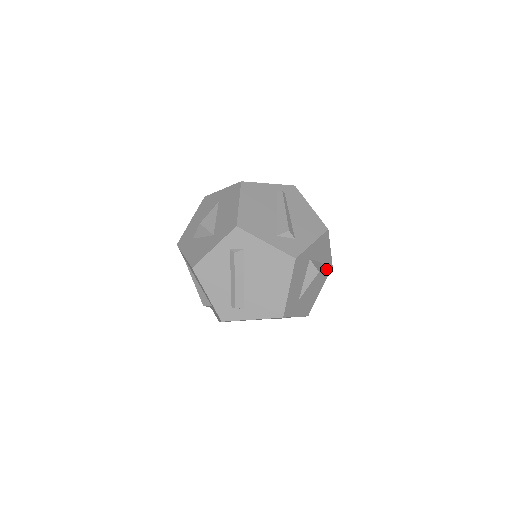
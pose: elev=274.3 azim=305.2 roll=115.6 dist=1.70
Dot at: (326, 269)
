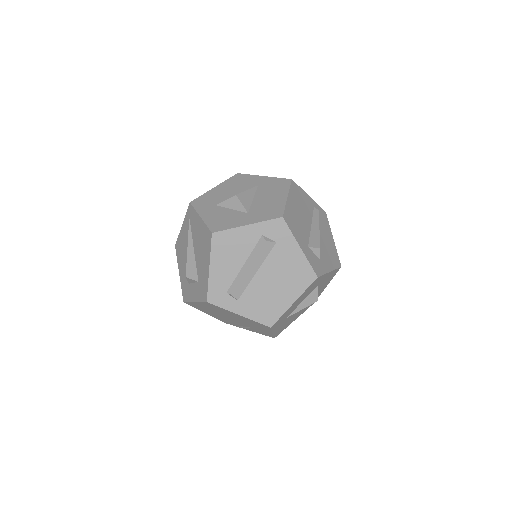
Dot at: occluded
